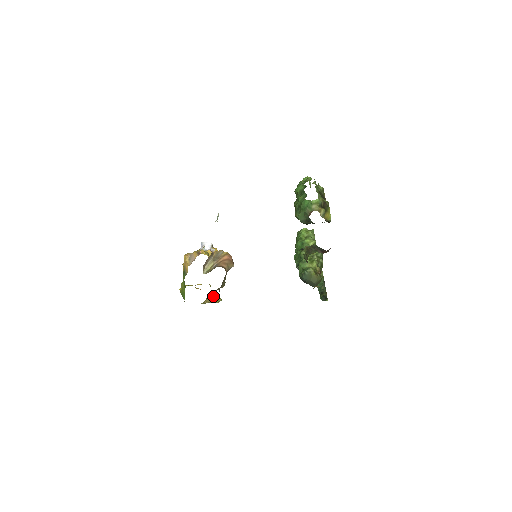
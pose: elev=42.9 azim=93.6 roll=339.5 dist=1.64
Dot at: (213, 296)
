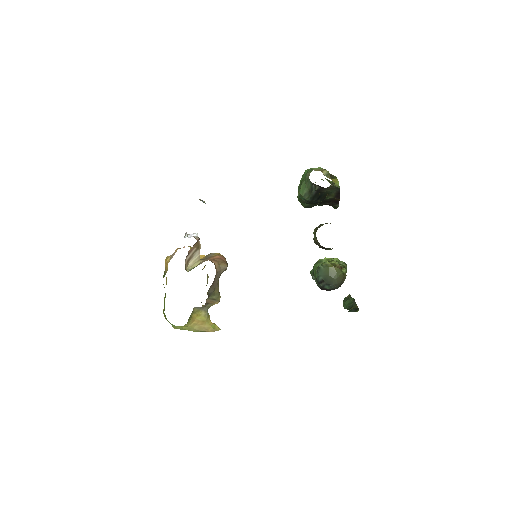
Dot at: (205, 316)
